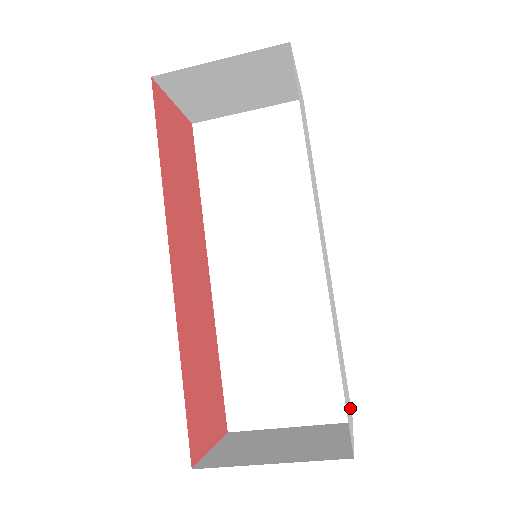
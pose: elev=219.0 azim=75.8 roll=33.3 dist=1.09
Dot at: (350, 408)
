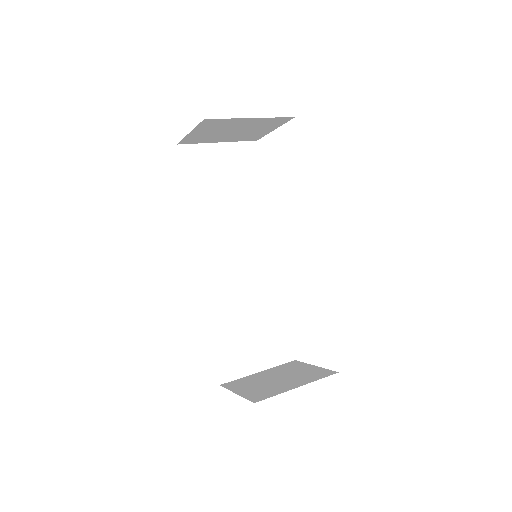
Dot at: occluded
